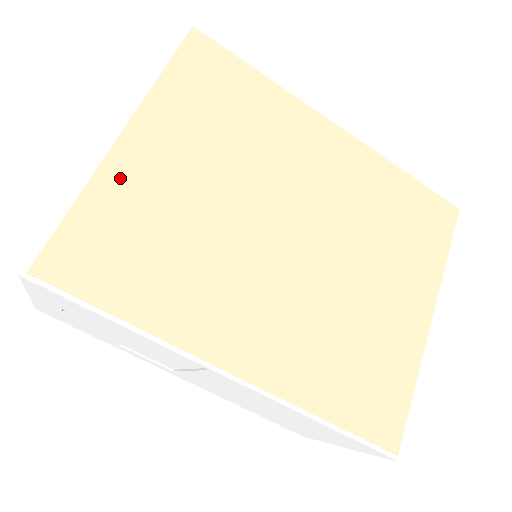
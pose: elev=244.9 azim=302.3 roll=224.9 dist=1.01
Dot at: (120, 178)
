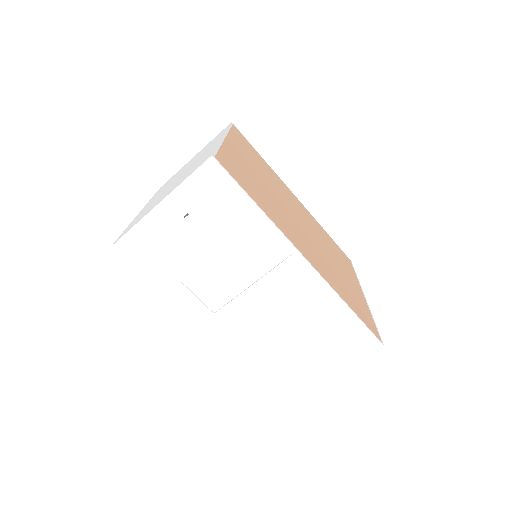
Dot at: (232, 152)
